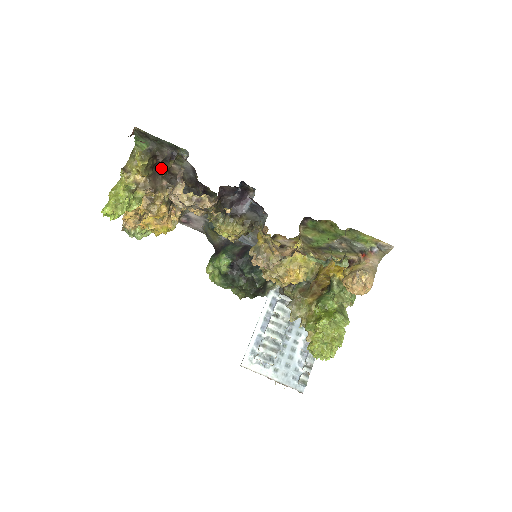
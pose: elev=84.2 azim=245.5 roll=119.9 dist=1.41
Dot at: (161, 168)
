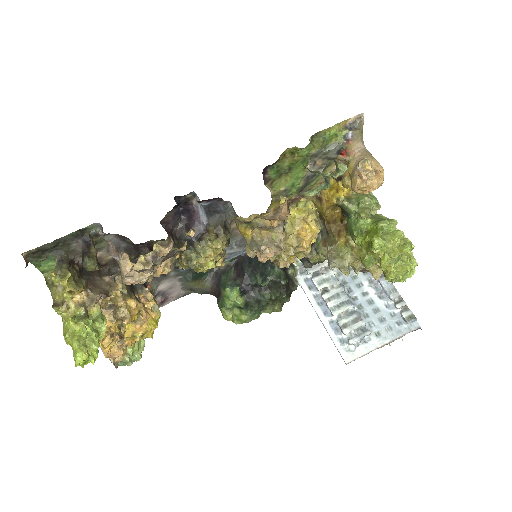
Dot at: (88, 264)
